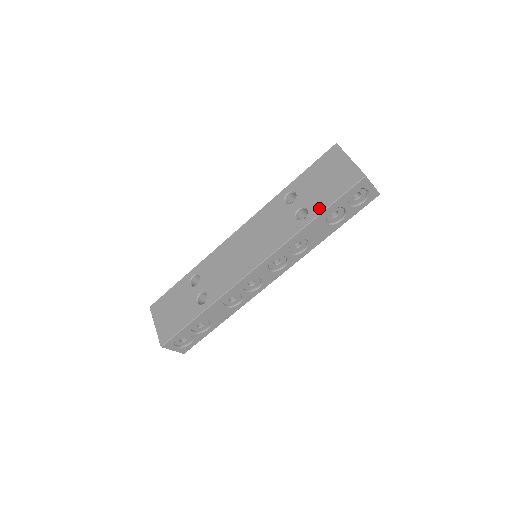
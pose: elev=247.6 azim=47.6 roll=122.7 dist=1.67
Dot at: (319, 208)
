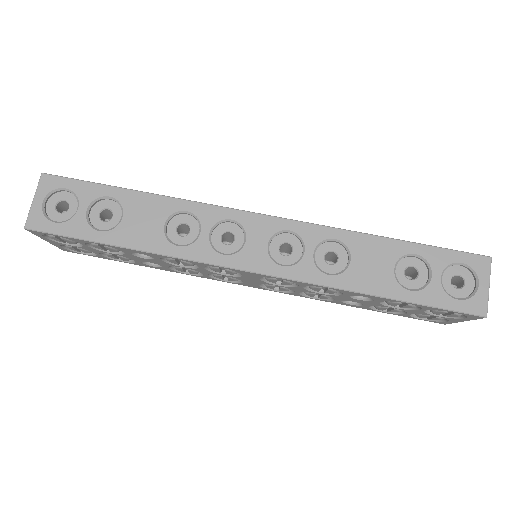
Dot at: occluded
